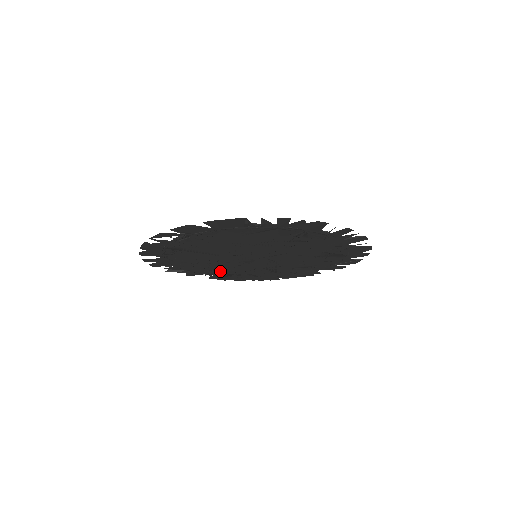
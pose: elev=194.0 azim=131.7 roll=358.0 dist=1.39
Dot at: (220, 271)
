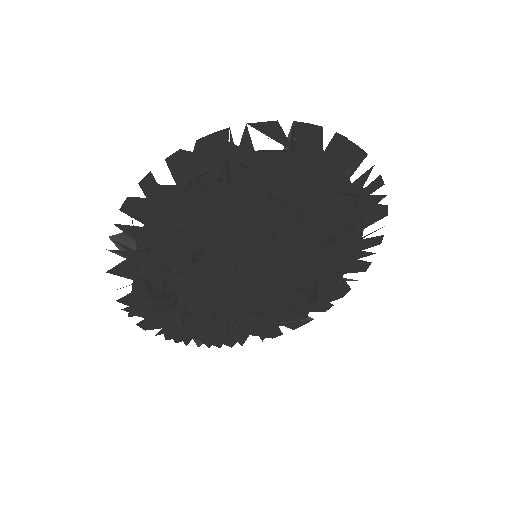
Dot at: (172, 277)
